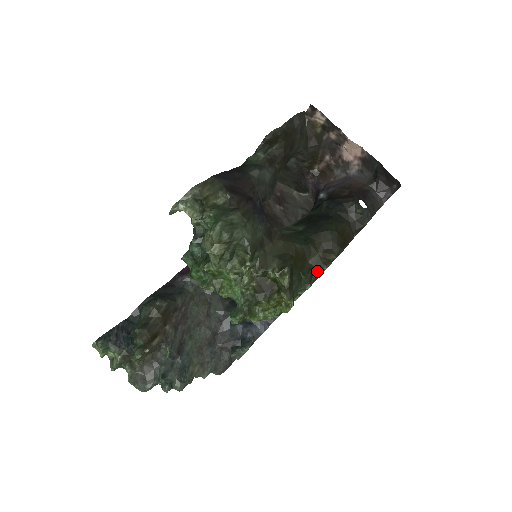
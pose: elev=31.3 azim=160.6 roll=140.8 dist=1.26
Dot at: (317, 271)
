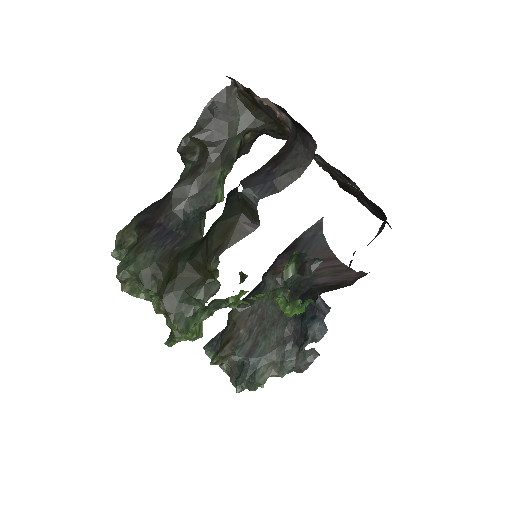
Dot at: (217, 282)
